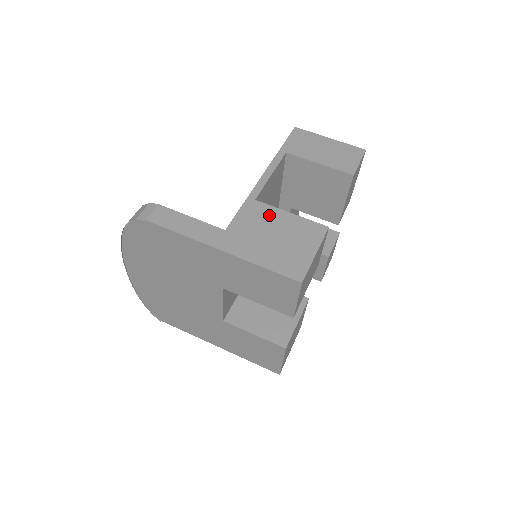
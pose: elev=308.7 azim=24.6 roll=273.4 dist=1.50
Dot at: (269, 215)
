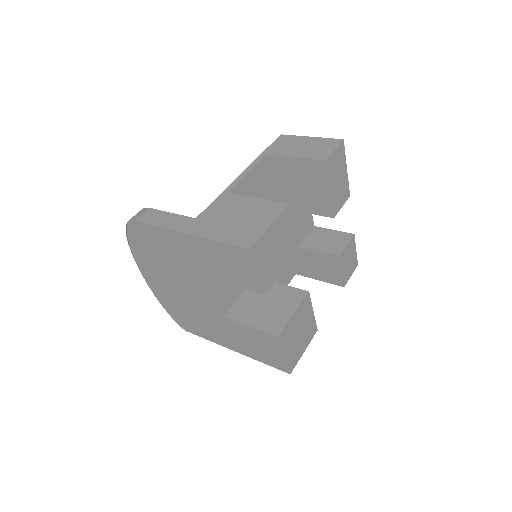
Dot at: (237, 202)
